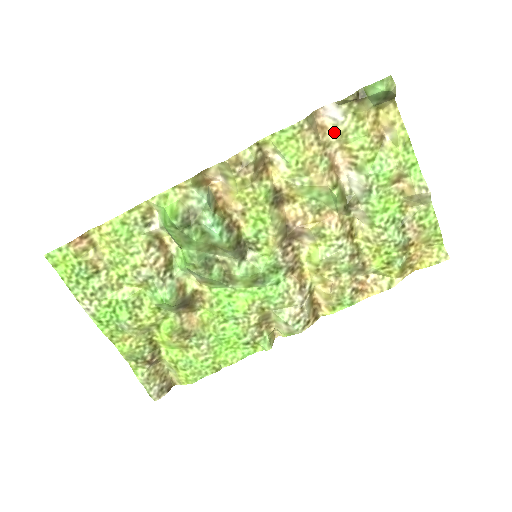
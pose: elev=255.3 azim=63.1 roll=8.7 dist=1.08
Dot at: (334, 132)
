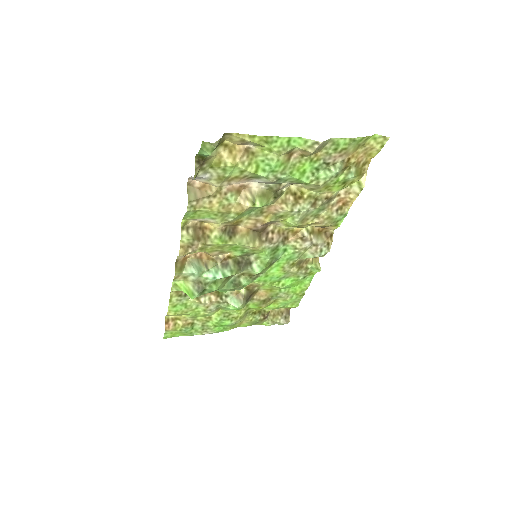
Dot at: (214, 182)
